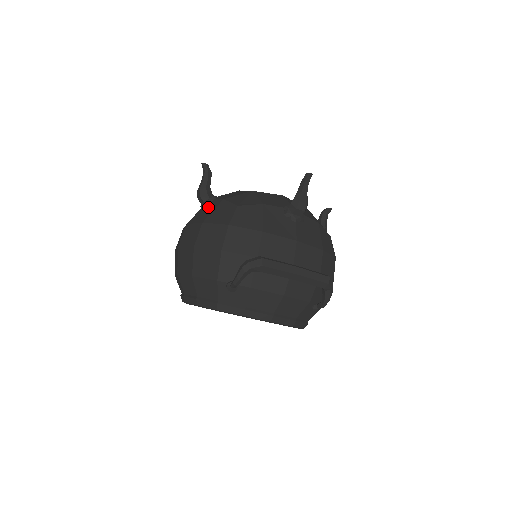
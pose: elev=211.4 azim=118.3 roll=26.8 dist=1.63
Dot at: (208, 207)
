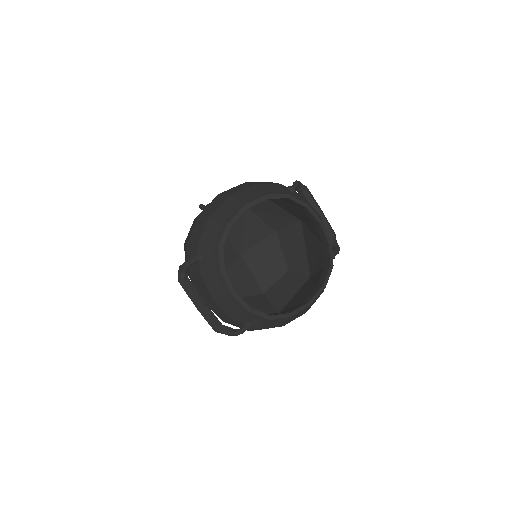
Dot at: occluded
